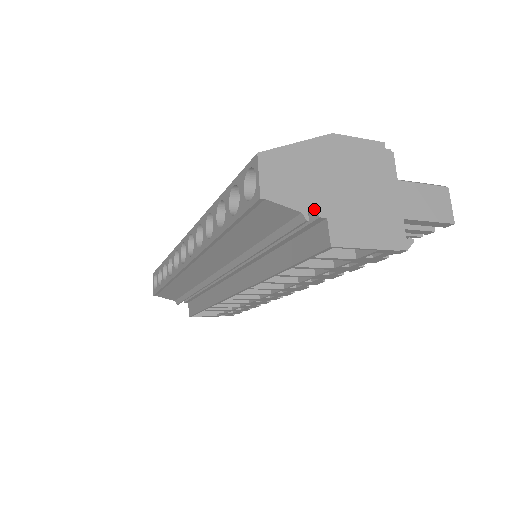
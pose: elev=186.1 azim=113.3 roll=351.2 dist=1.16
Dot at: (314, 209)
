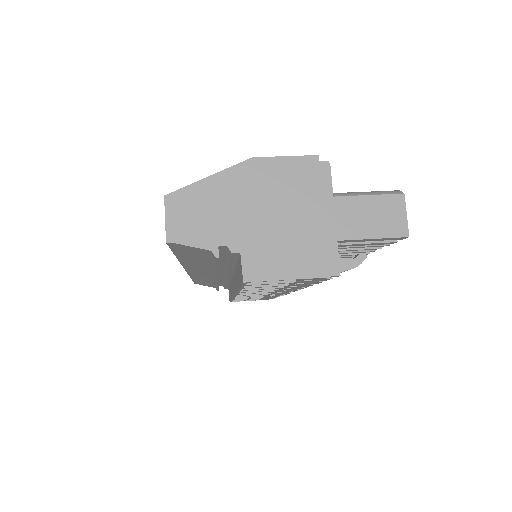
Dot at: (226, 245)
